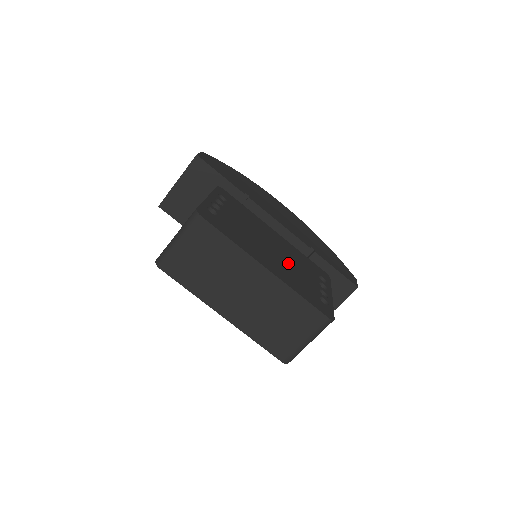
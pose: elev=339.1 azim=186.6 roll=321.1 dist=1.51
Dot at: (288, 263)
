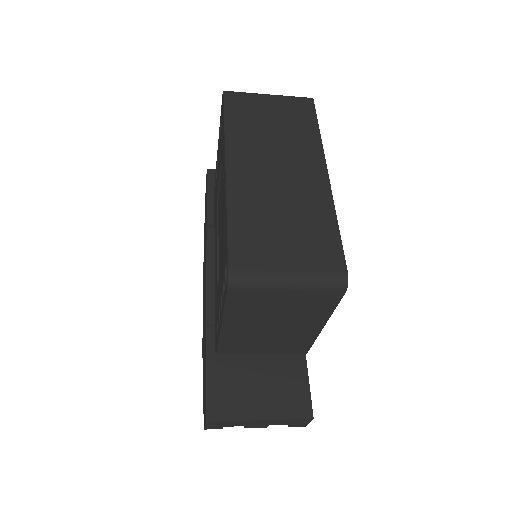
Dot at: occluded
